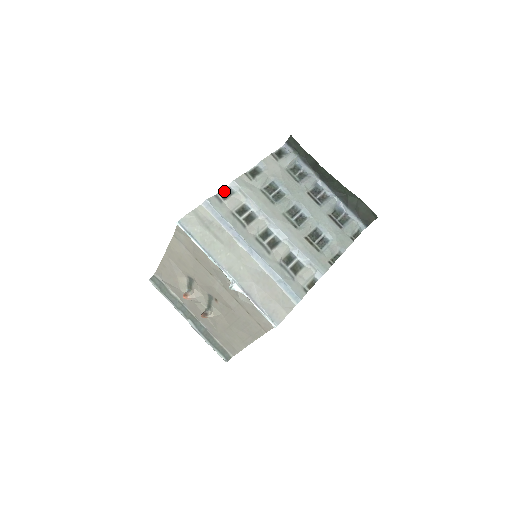
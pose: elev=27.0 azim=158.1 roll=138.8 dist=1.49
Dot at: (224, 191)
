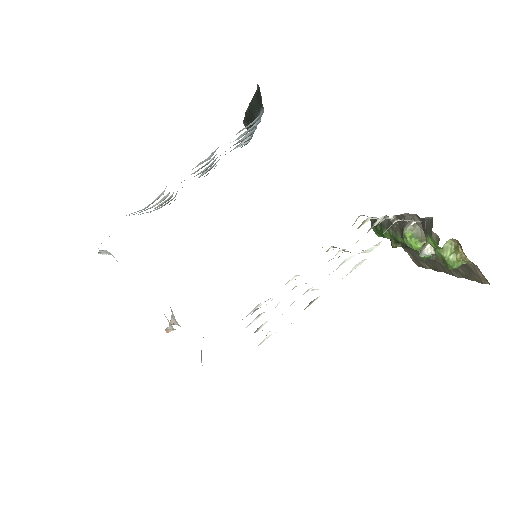
Dot at: occluded
